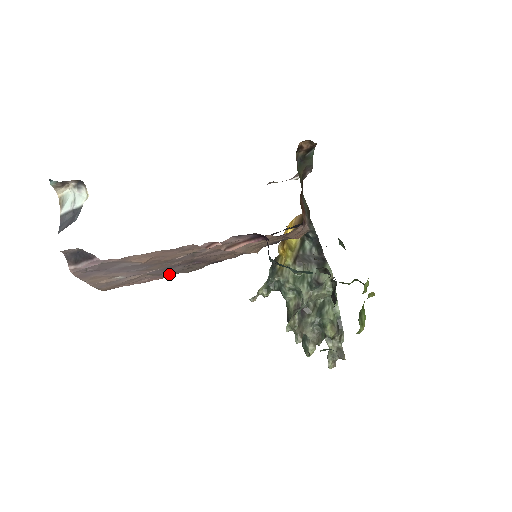
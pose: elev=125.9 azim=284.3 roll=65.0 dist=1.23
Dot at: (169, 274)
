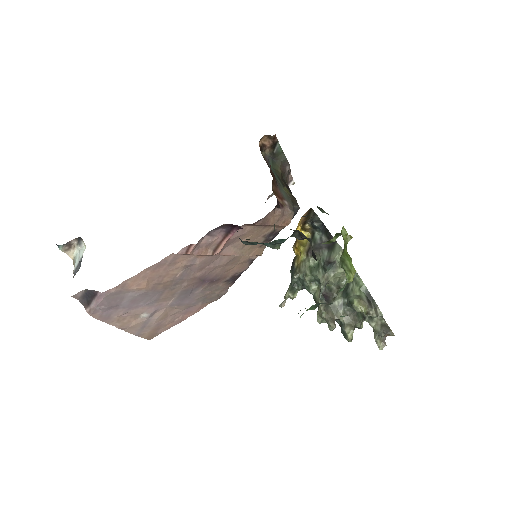
Dot at: (197, 305)
